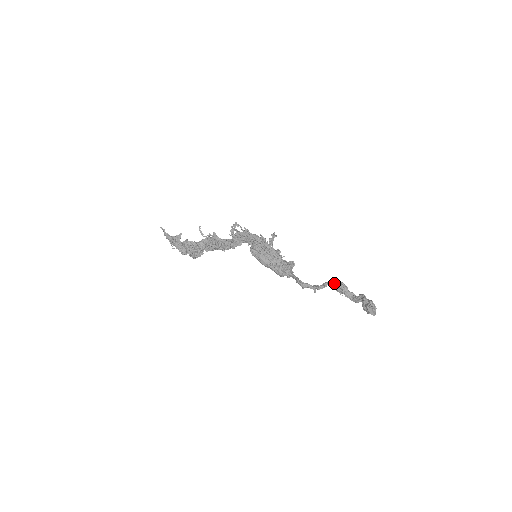
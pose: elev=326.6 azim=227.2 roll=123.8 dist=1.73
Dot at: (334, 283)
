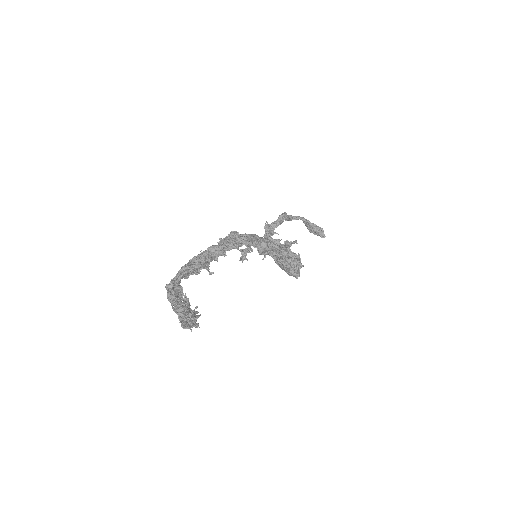
Dot at: (284, 219)
